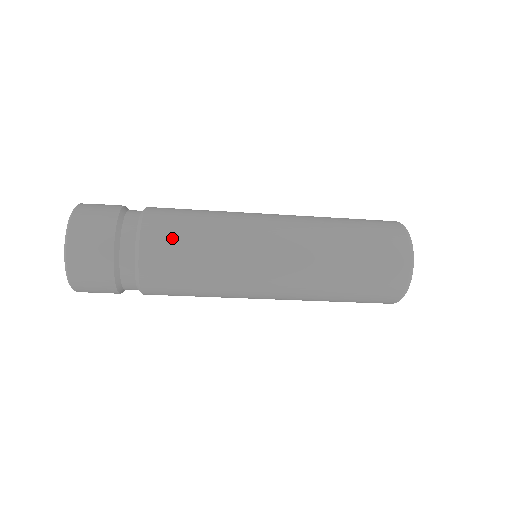
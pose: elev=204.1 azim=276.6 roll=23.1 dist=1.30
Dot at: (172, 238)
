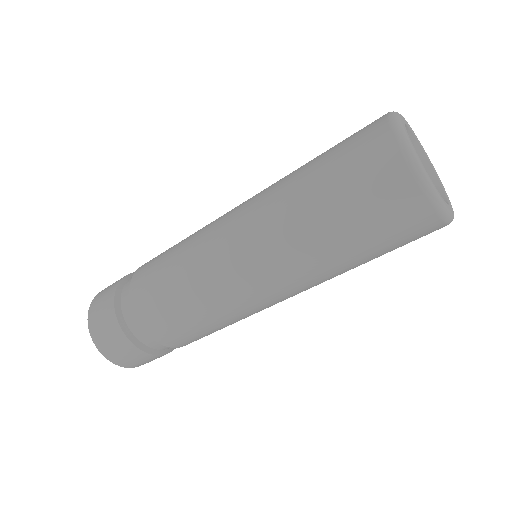
Dot at: (156, 259)
